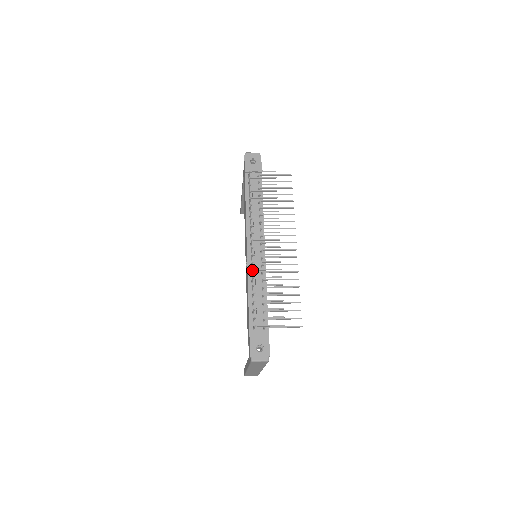
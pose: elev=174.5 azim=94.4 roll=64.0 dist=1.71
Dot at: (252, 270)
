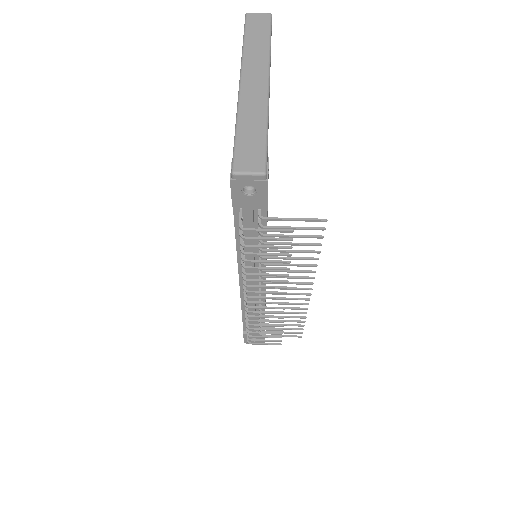
Dot at: occluded
